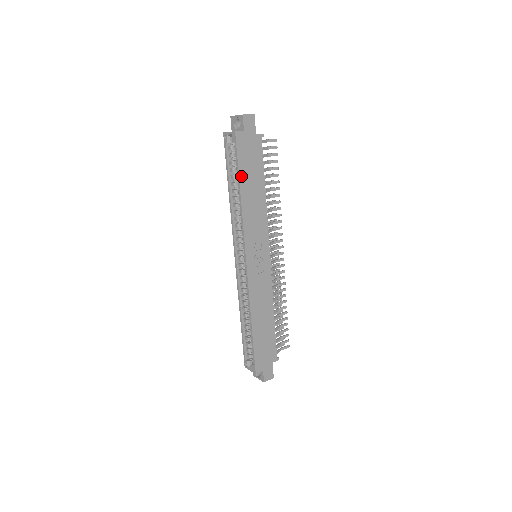
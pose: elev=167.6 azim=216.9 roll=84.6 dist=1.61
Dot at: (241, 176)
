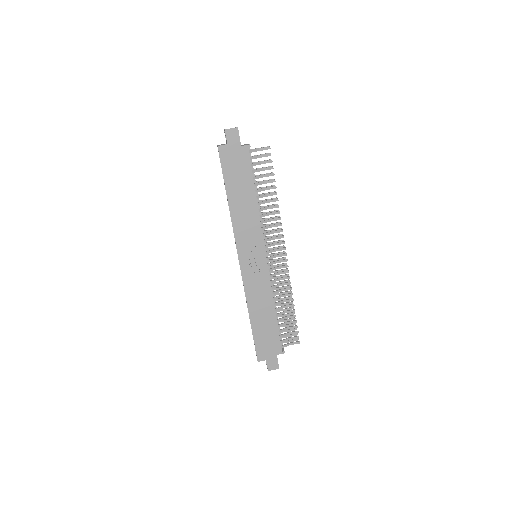
Dot at: (227, 185)
